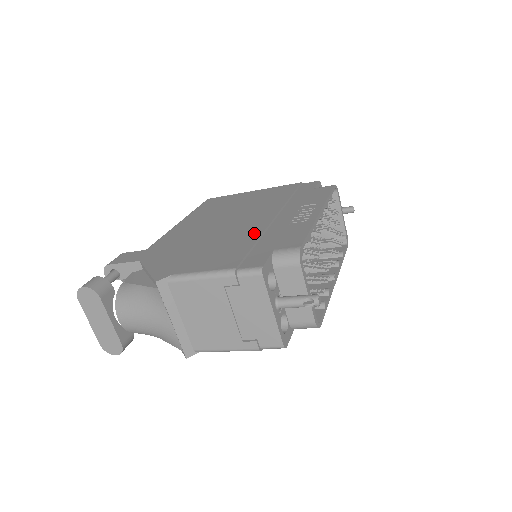
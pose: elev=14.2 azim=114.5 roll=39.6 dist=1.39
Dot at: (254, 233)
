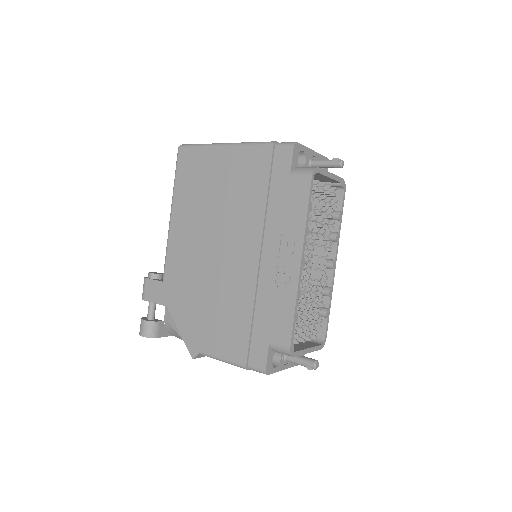
Dot at: (247, 295)
